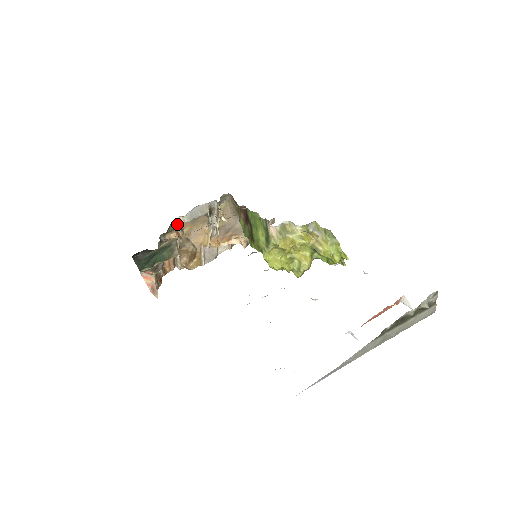
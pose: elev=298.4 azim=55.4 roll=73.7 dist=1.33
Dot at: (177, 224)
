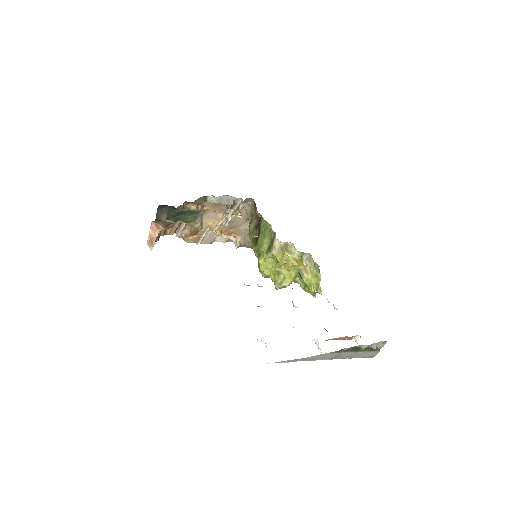
Dot at: (207, 200)
